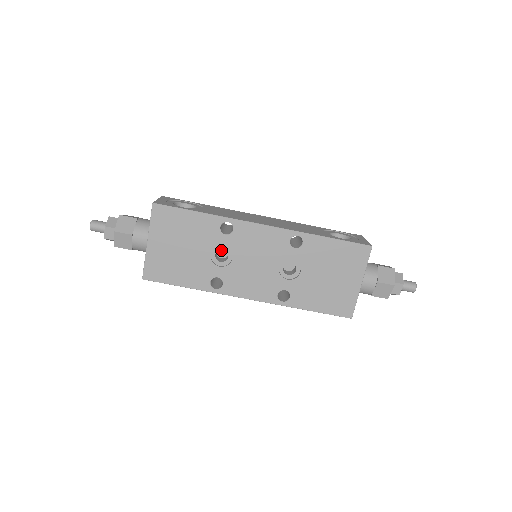
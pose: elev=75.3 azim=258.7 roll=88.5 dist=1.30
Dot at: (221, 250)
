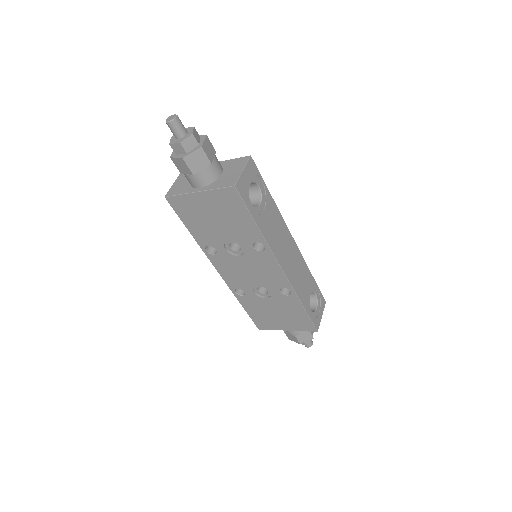
Dot at: occluded
